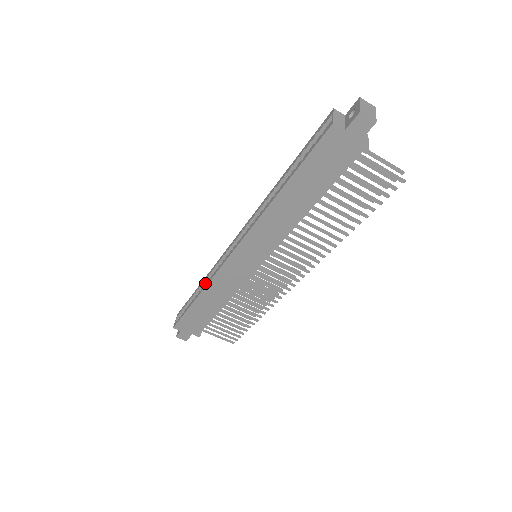
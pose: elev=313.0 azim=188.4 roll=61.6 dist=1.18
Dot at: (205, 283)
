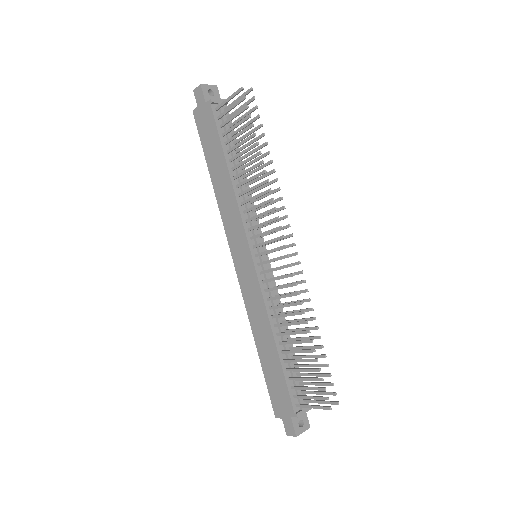
Dot at: occluded
